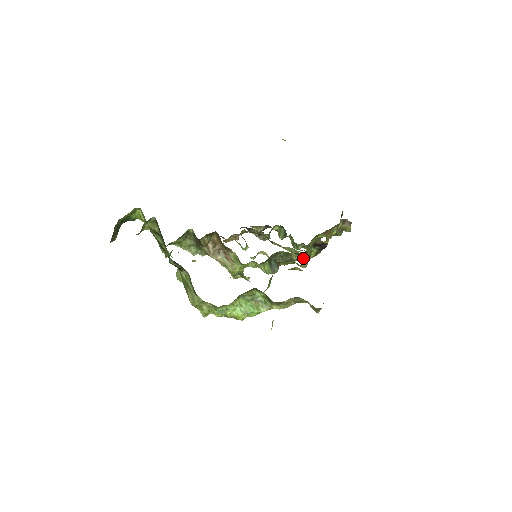
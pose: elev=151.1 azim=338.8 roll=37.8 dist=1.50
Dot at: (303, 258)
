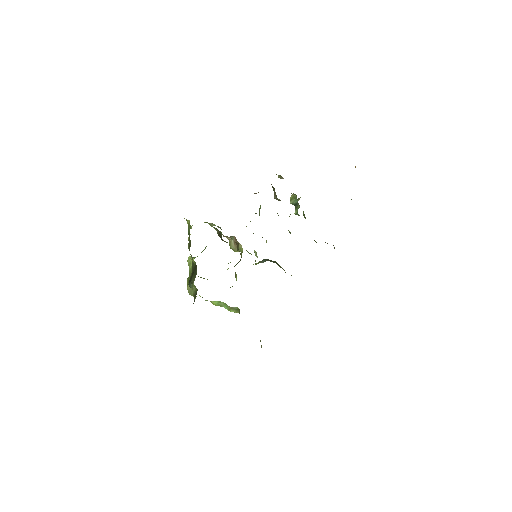
Dot at: occluded
